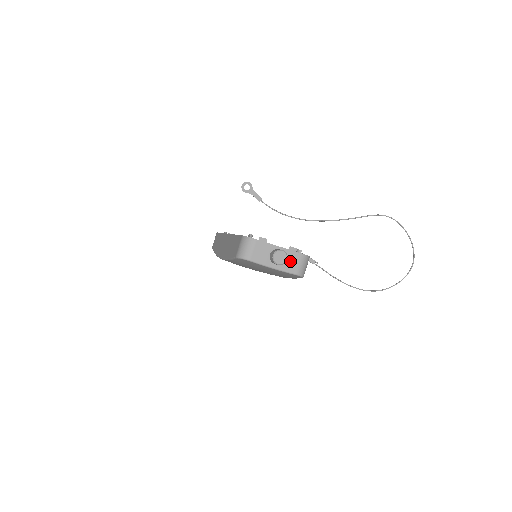
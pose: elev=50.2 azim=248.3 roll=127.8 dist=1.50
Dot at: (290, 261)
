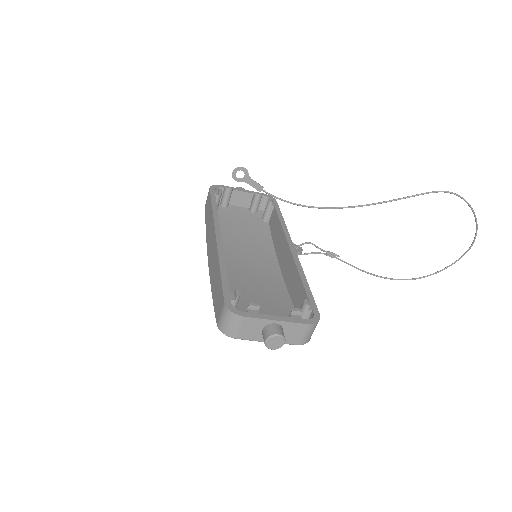
Dot at: (291, 333)
